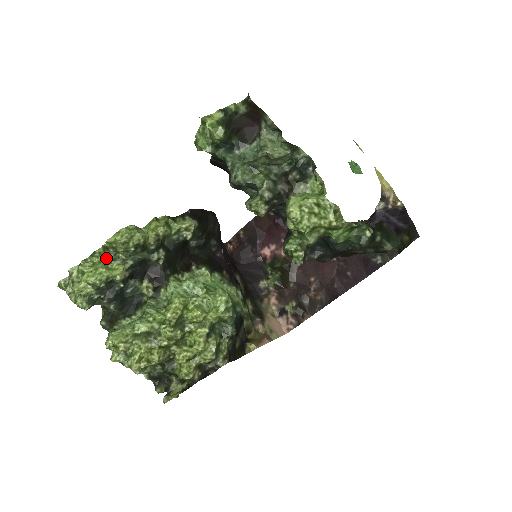
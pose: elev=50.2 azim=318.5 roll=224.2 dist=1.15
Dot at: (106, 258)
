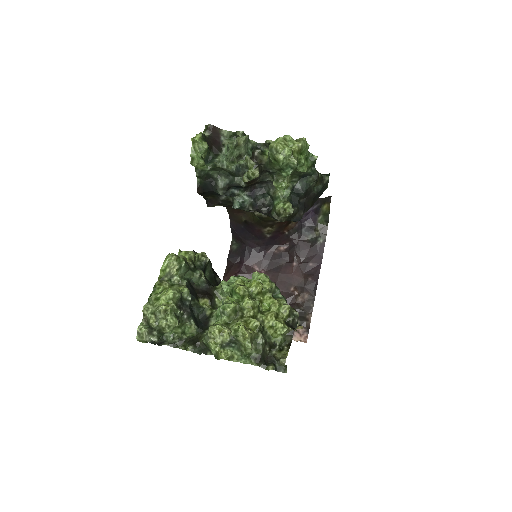
Dot at: (167, 284)
